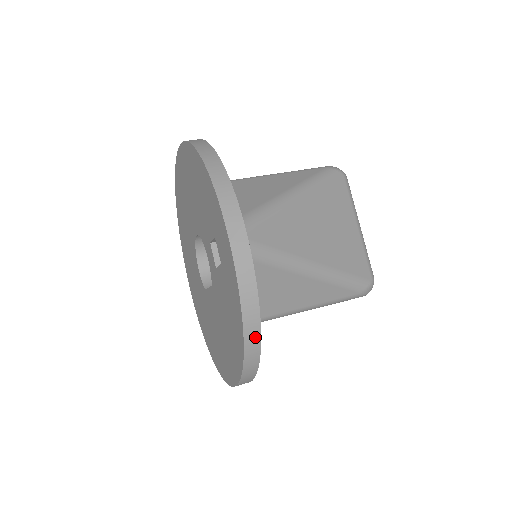
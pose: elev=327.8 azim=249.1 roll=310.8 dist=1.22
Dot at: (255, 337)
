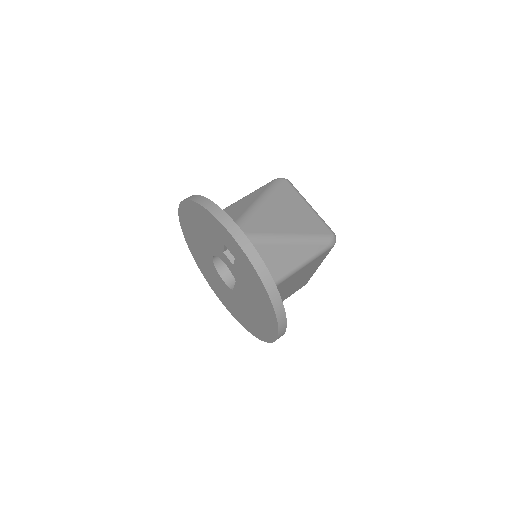
Dot at: (273, 289)
